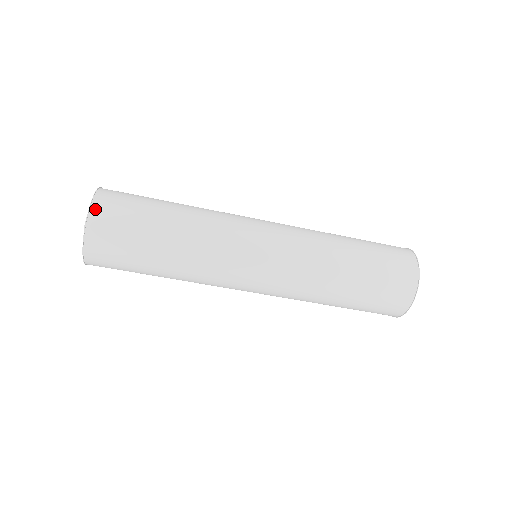
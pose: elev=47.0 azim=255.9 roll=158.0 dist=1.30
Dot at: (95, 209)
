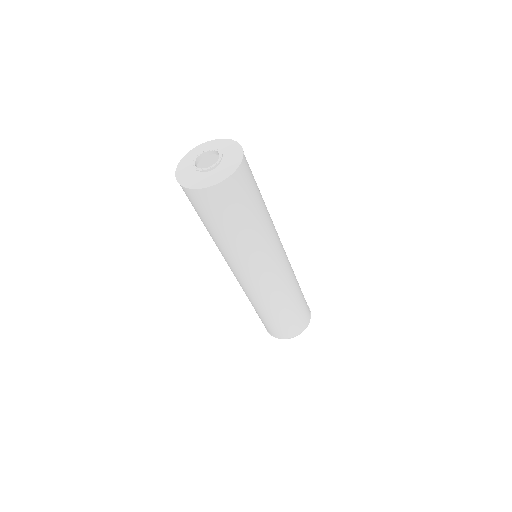
Dot at: (239, 171)
